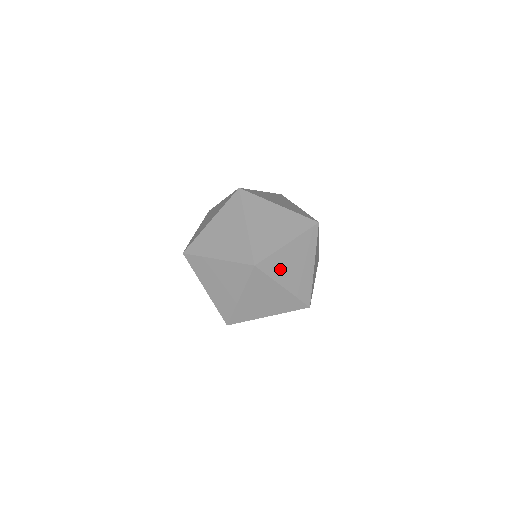
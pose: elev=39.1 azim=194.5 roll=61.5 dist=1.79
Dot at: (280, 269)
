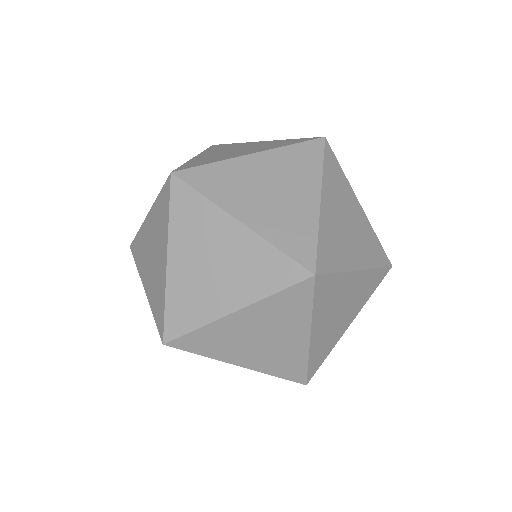
Dot at: (339, 248)
